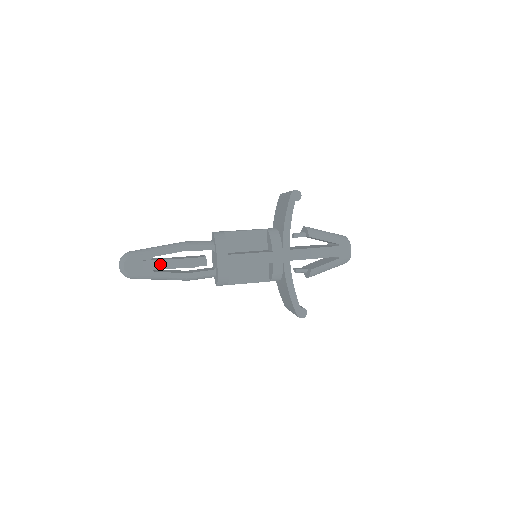
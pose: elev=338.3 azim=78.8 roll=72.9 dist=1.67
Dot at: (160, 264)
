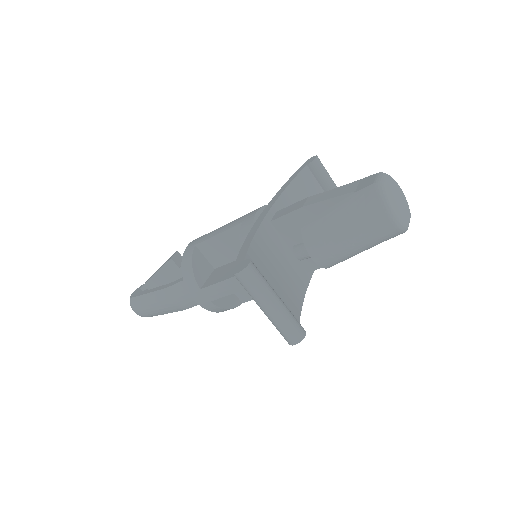
Dot at: occluded
